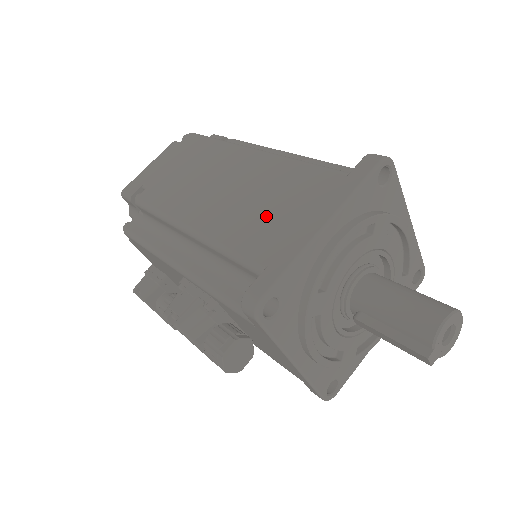
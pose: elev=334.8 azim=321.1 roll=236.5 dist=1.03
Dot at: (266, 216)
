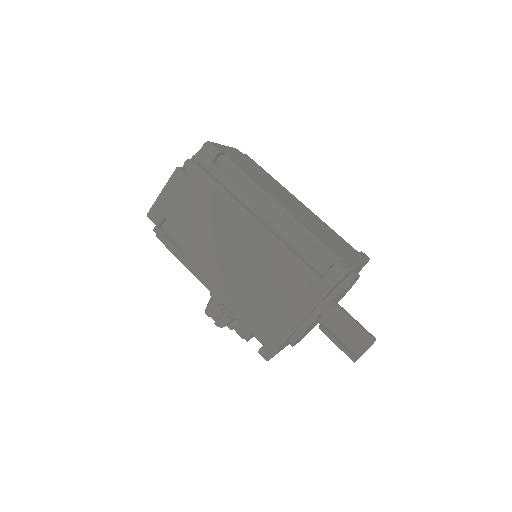
Dot at: (266, 297)
